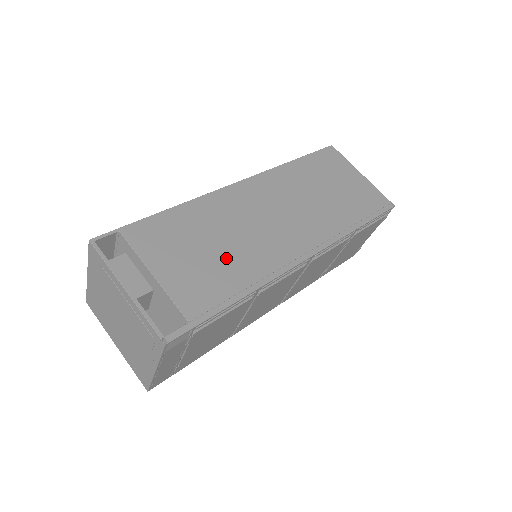
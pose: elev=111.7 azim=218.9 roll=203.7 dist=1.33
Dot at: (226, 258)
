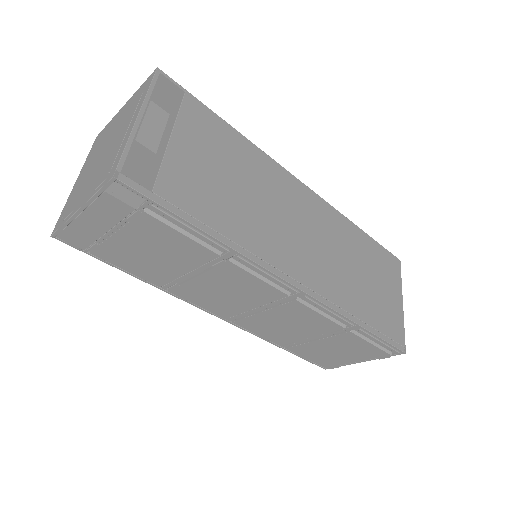
Dot at: (237, 203)
